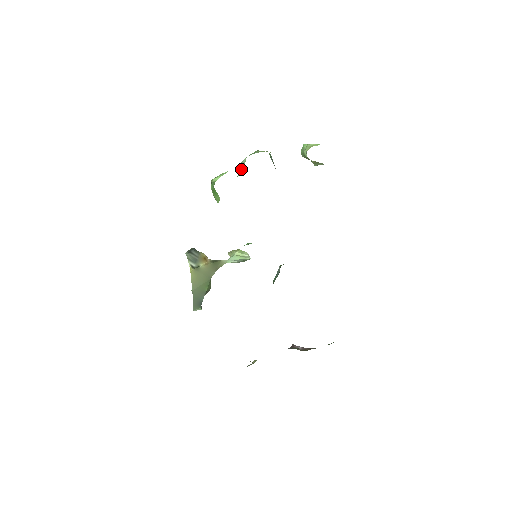
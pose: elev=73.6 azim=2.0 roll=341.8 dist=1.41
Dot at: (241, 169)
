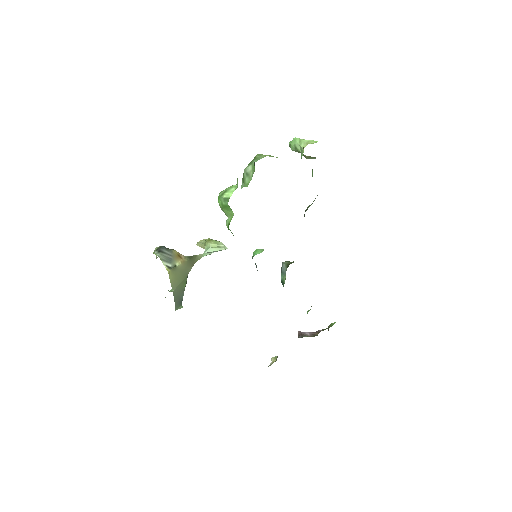
Dot at: (247, 178)
